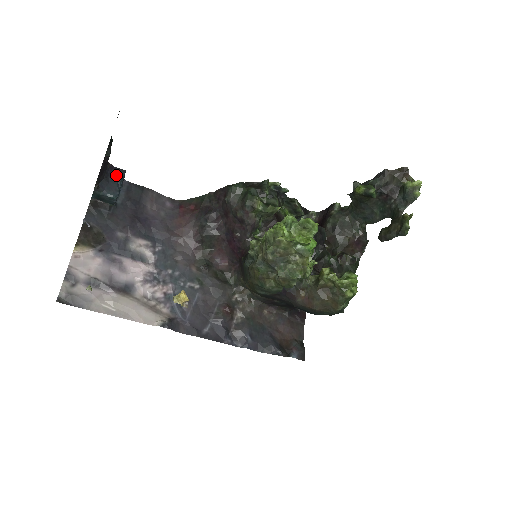
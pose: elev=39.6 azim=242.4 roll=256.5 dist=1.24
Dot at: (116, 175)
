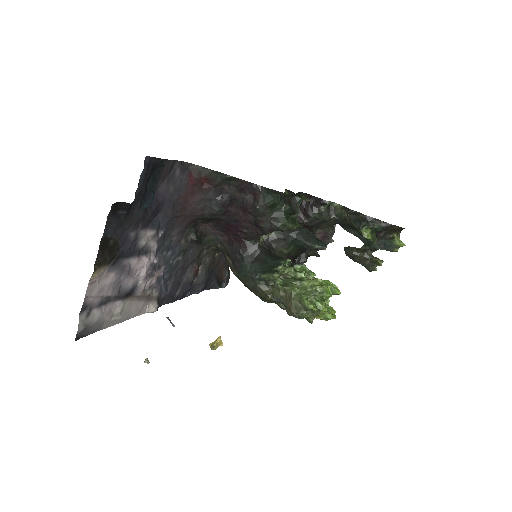
Dot at: (154, 175)
